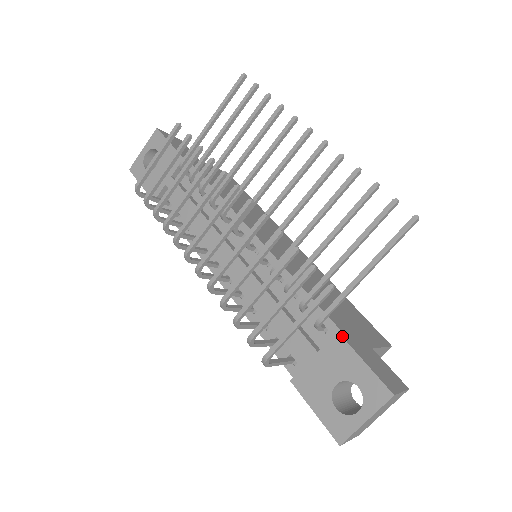
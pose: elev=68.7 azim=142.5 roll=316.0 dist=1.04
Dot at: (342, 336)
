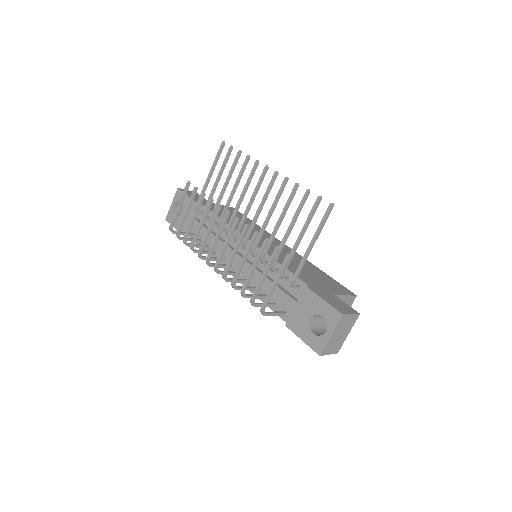
Dot at: (309, 288)
